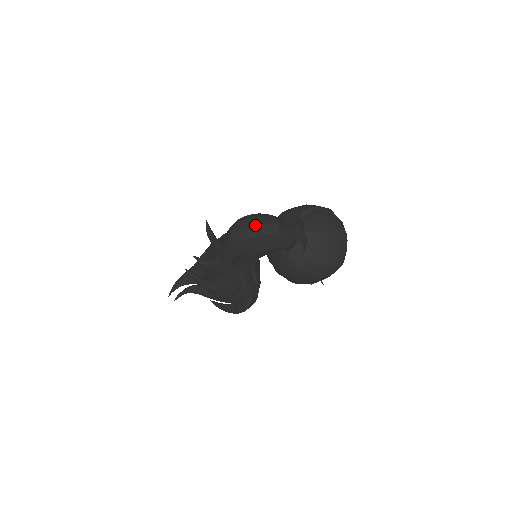
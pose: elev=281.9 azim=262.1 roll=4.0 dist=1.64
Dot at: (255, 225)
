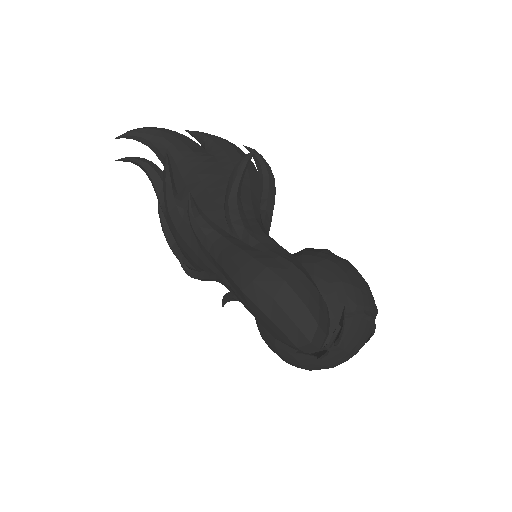
Dot at: (298, 325)
